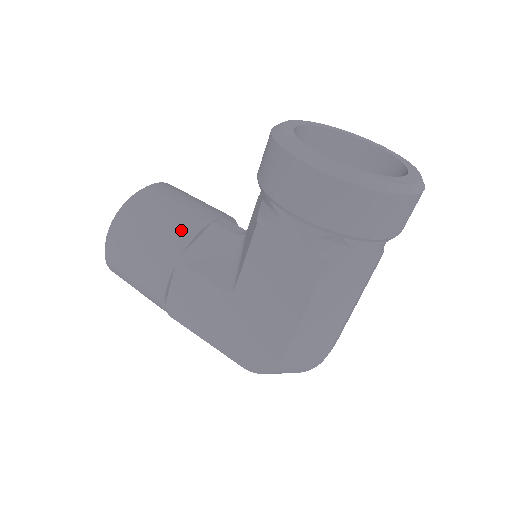
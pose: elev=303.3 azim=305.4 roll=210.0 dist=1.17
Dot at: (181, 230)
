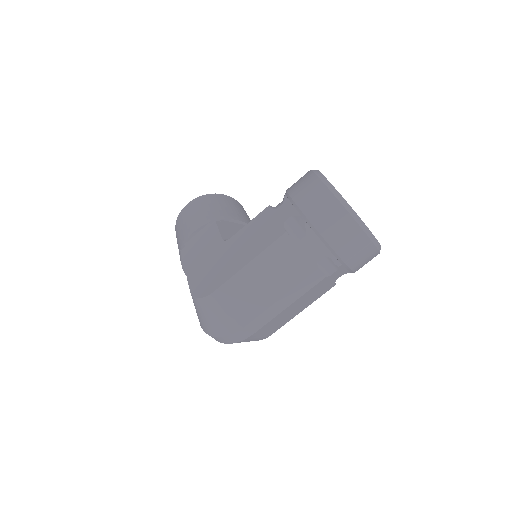
Dot at: (231, 214)
